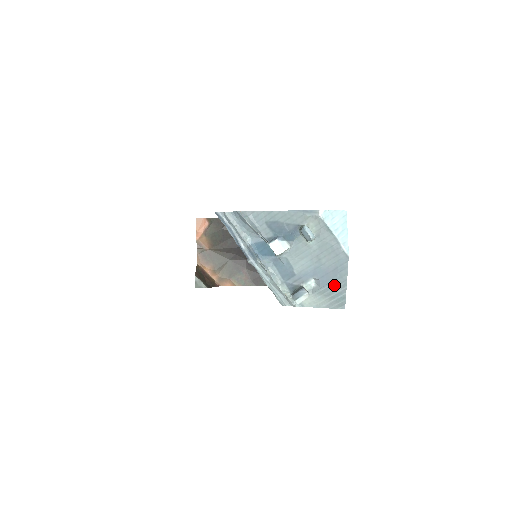
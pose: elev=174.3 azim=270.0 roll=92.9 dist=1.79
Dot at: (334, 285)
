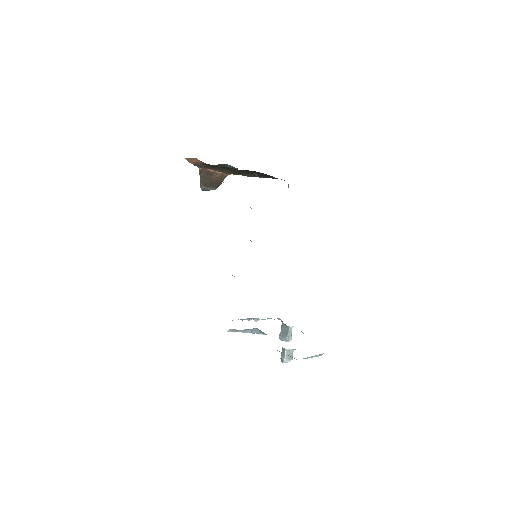
Dot at: occluded
